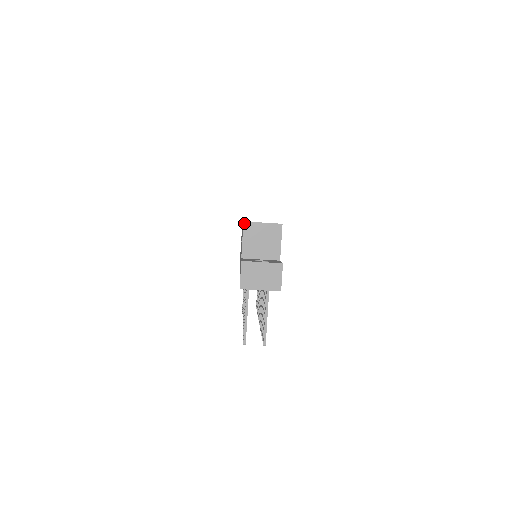
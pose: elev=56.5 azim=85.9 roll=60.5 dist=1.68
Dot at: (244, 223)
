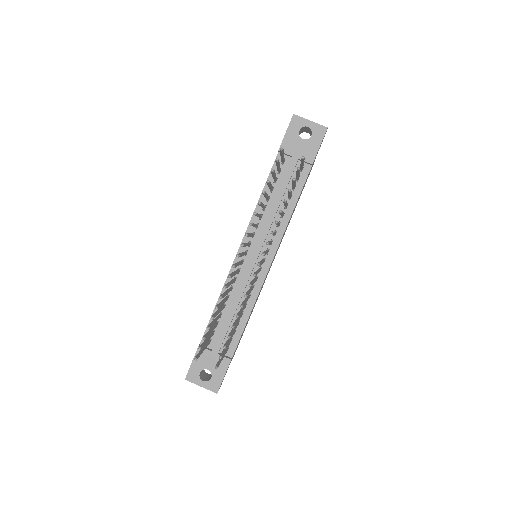
Dot at: occluded
